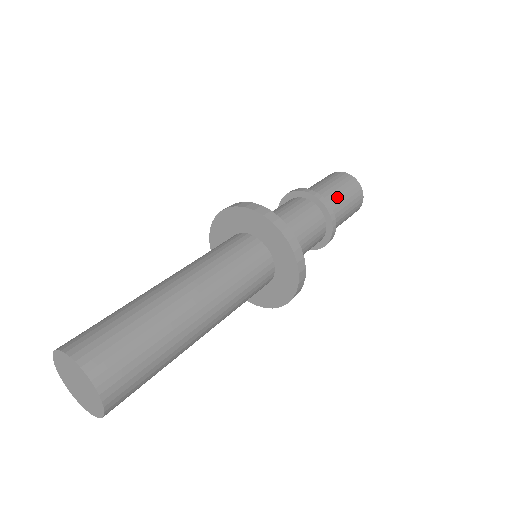
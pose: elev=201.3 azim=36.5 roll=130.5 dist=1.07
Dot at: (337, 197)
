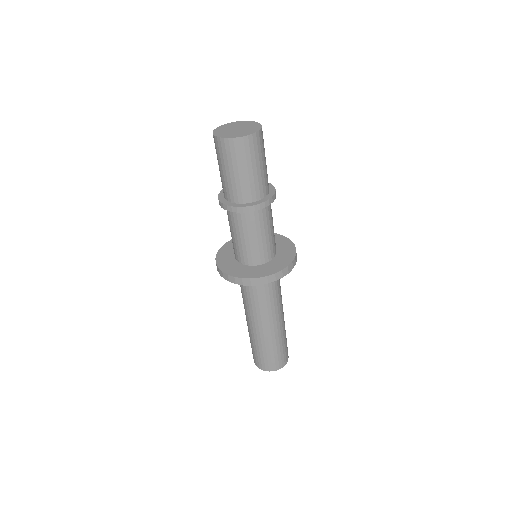
Dot at: (255, 178)
